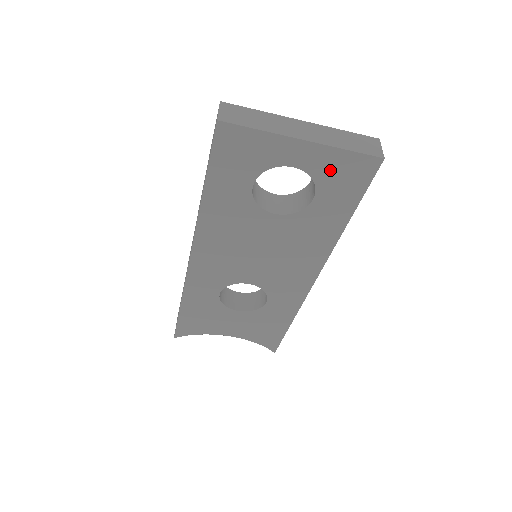
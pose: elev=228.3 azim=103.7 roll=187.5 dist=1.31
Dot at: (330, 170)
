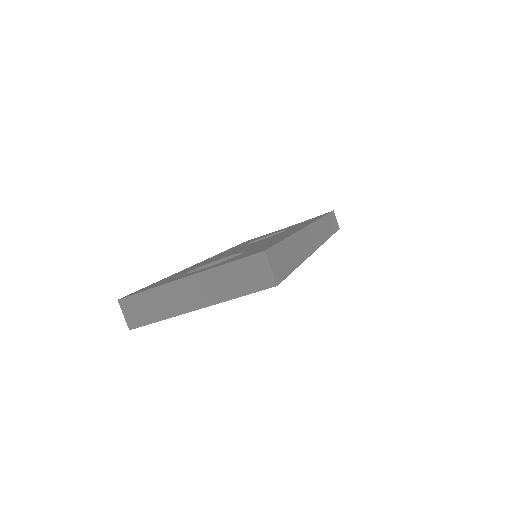
Dot at: occluded
